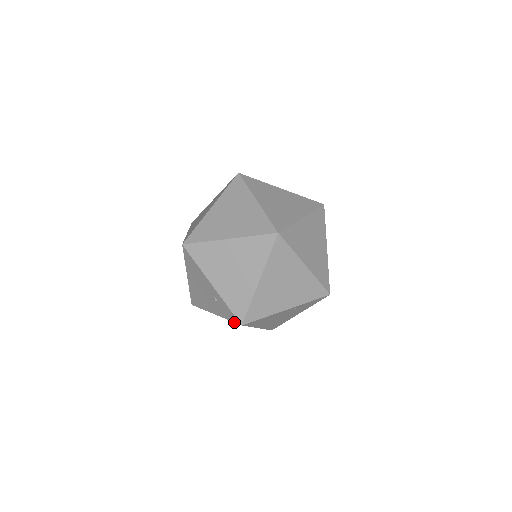
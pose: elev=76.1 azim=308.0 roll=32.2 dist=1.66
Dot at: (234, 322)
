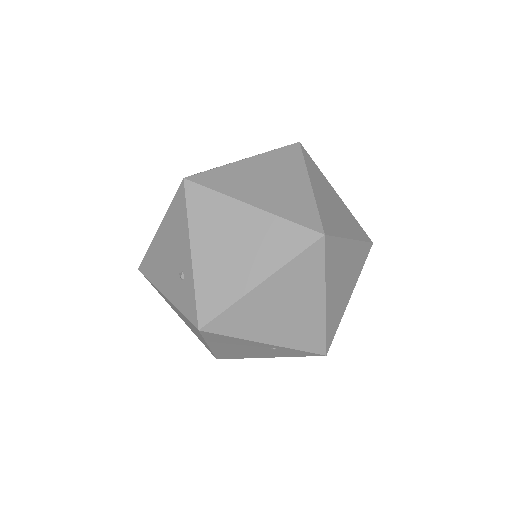
Dot at: (189, 320)
